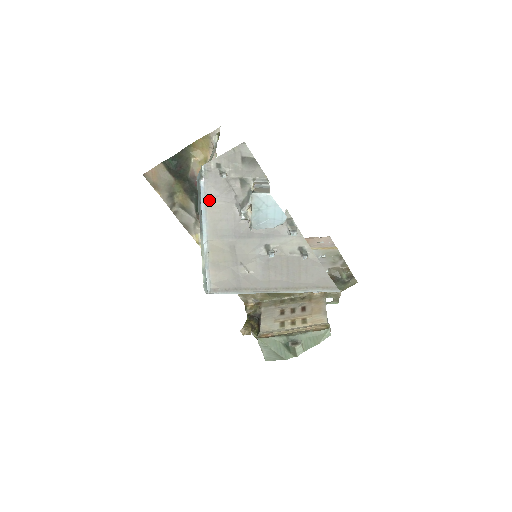
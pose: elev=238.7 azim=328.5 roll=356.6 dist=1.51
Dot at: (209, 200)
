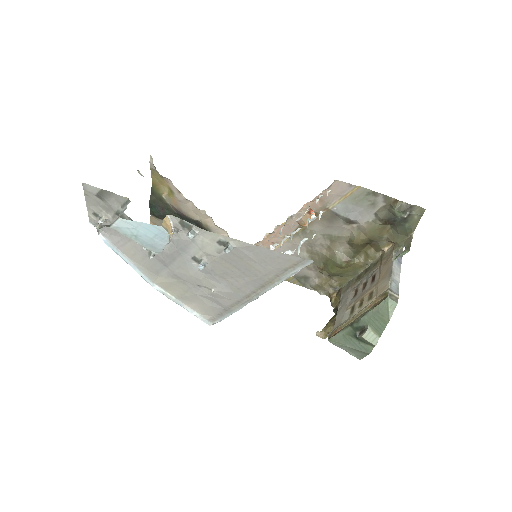
Dot at: (120, 247)
